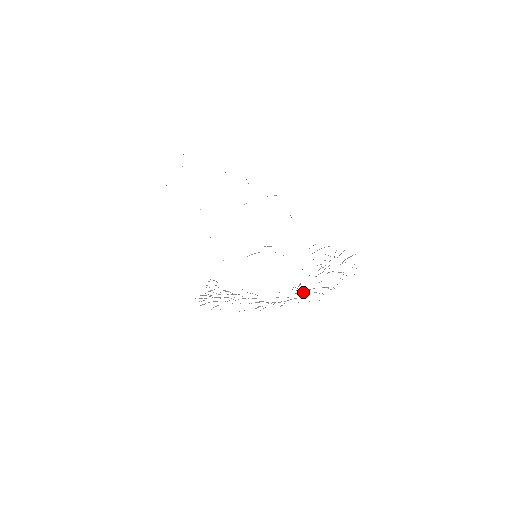
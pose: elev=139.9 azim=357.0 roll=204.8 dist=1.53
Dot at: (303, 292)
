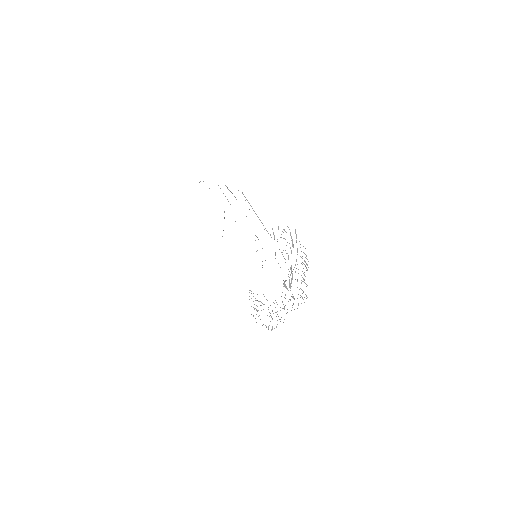
Dot at: (290, 290)
